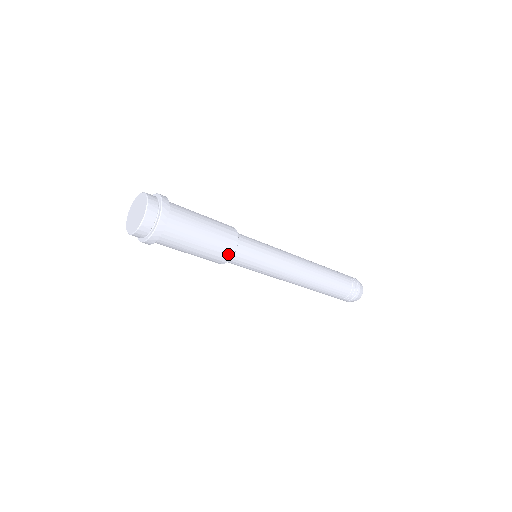
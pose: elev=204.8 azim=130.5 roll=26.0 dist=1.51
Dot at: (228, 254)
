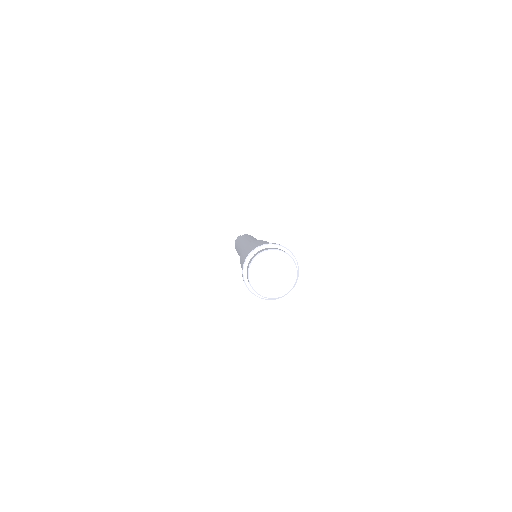
Dot at: occluded
